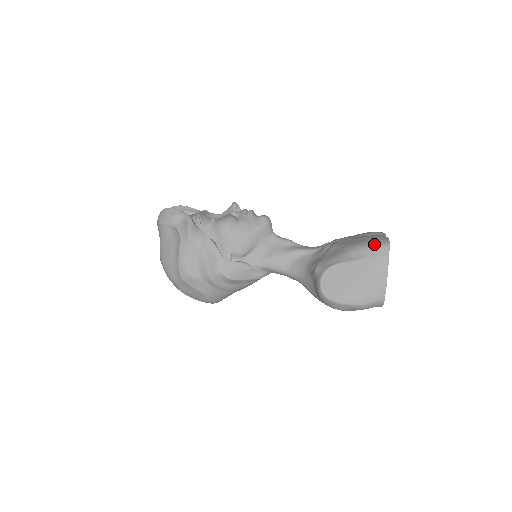
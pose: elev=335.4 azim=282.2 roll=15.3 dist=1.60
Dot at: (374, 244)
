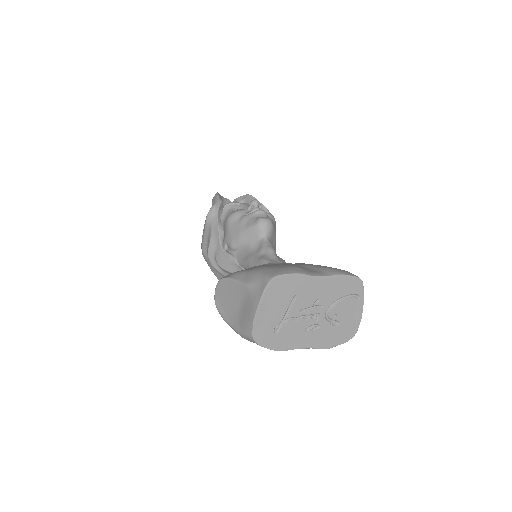
Dot at: (265, 272)
